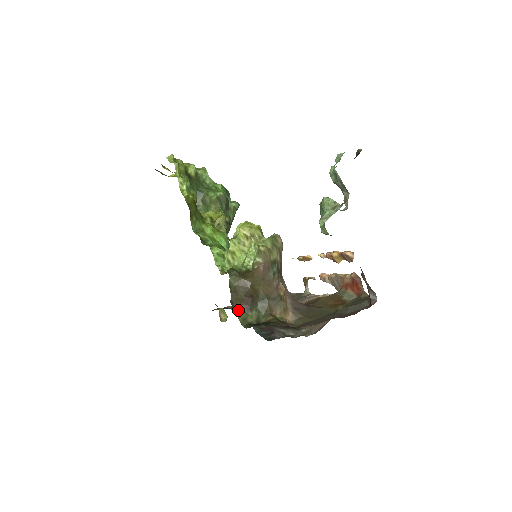
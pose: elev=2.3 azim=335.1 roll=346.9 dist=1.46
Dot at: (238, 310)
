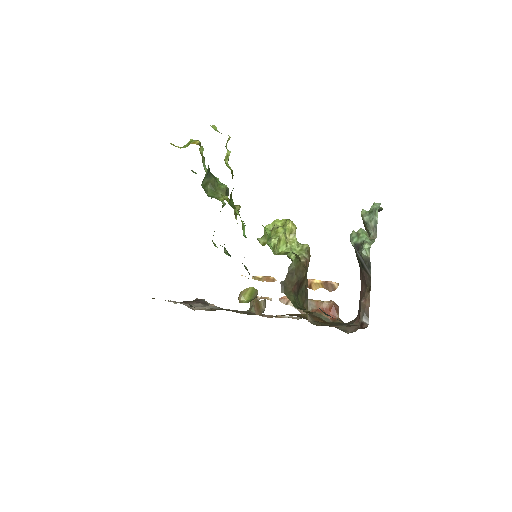
Dot at: (287, 292)
